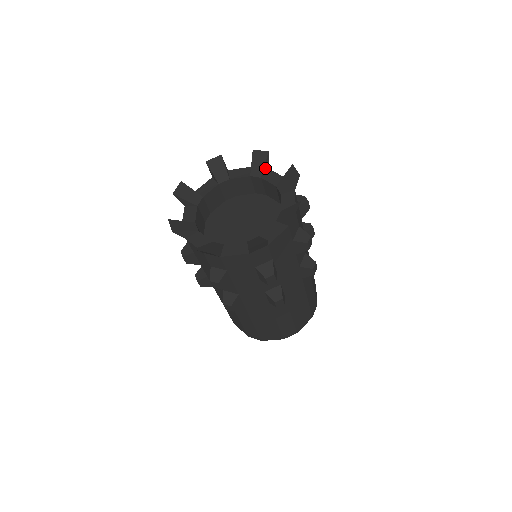
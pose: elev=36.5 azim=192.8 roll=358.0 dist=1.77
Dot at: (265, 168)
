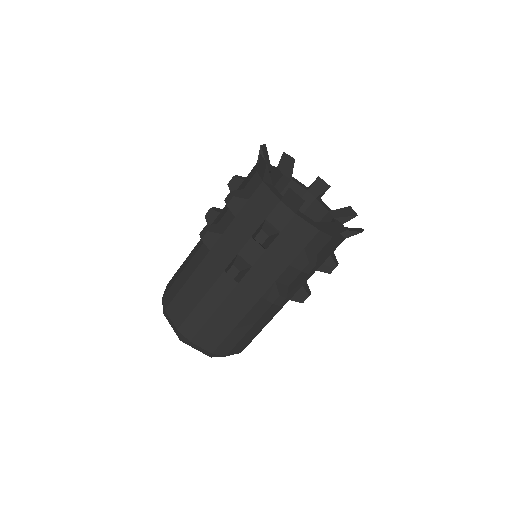
Dot at: (321, 195)
